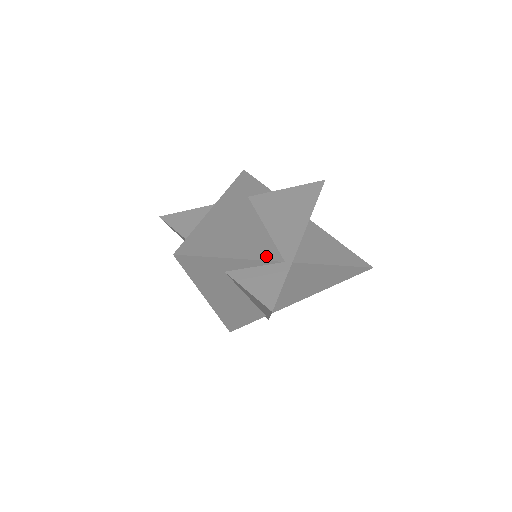
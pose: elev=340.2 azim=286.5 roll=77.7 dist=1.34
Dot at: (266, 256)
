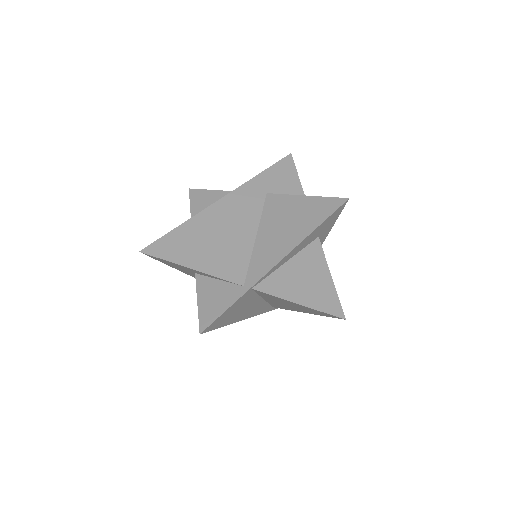
Dot at: (228, 274)
